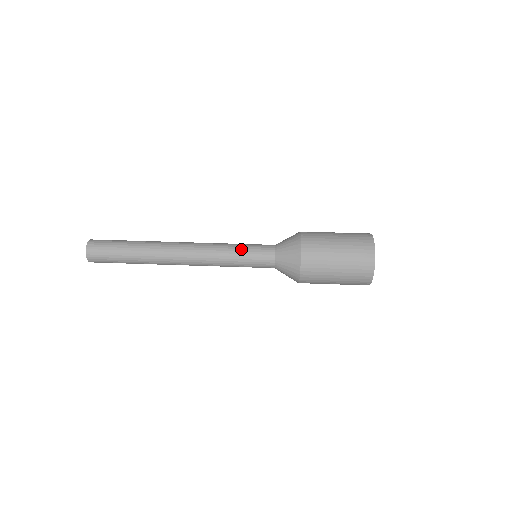
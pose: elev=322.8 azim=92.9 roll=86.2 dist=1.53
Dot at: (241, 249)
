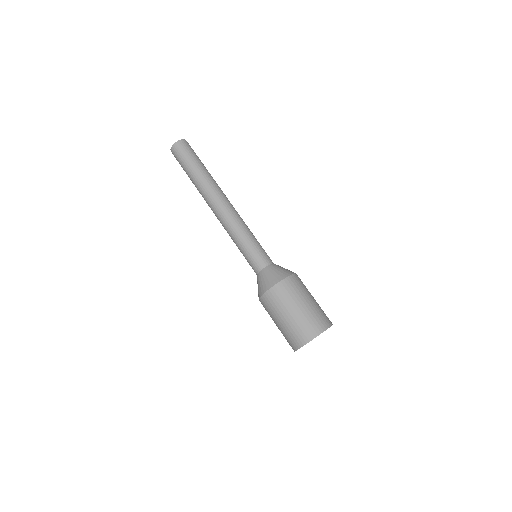
Dot at: (243, 248)
